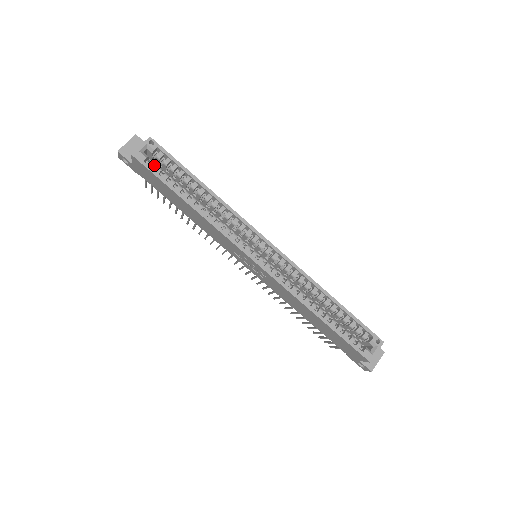
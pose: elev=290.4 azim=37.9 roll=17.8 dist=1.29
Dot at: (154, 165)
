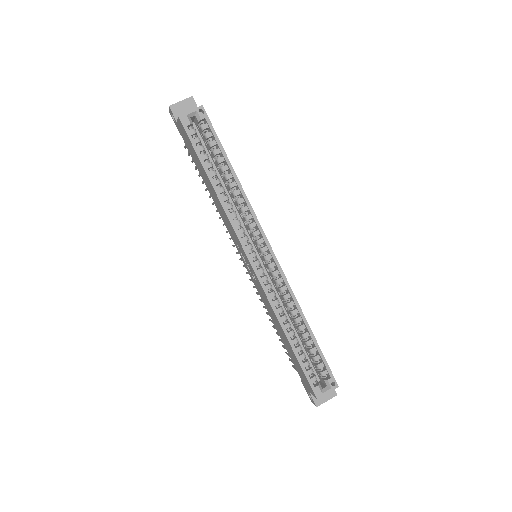
Dot at: (195, 133)
